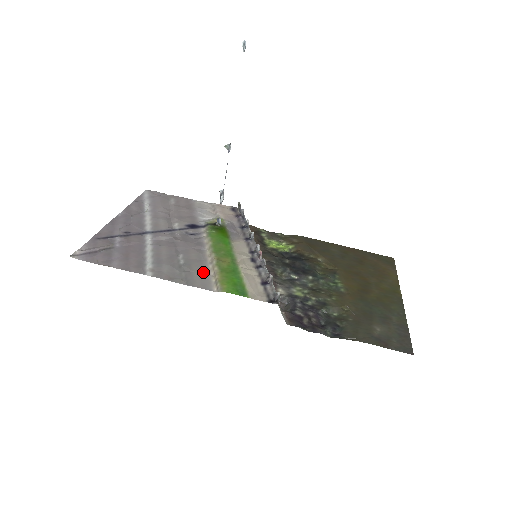
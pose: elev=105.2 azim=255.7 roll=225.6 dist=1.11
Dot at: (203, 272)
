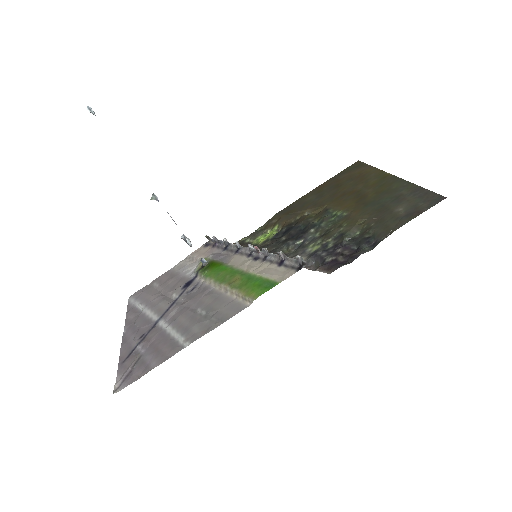
Dot at: (227, 303)
